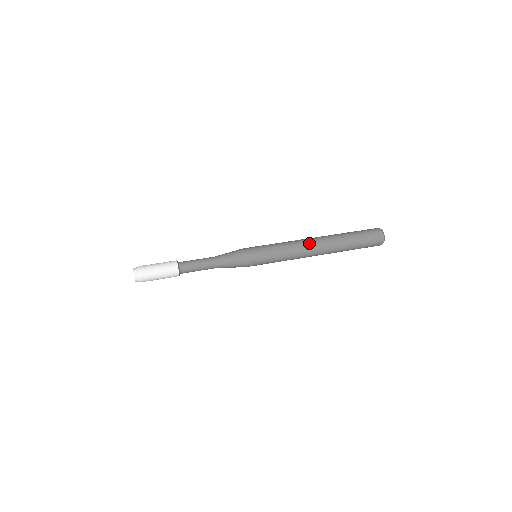
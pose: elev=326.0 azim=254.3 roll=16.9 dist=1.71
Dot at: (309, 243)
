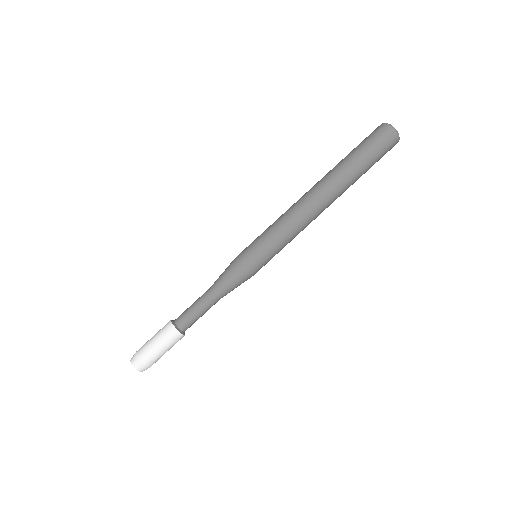
Dot at: (310, 204)
